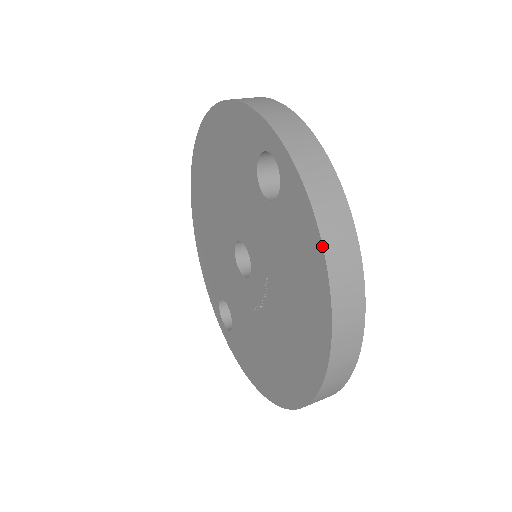
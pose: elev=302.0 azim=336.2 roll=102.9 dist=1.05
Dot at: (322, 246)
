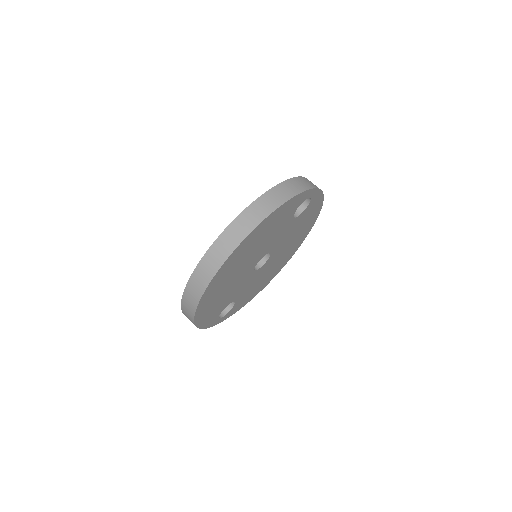
Dot at: (271, 188)
